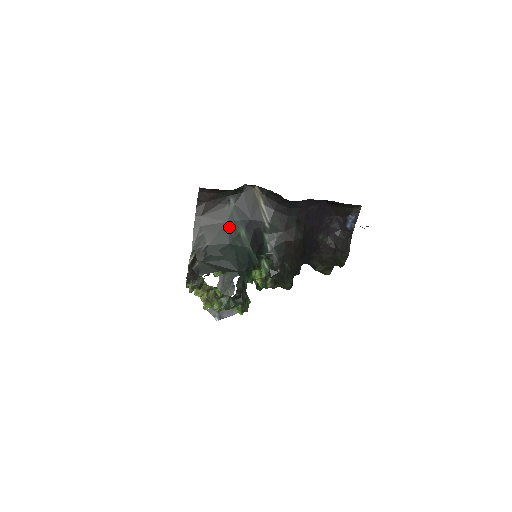
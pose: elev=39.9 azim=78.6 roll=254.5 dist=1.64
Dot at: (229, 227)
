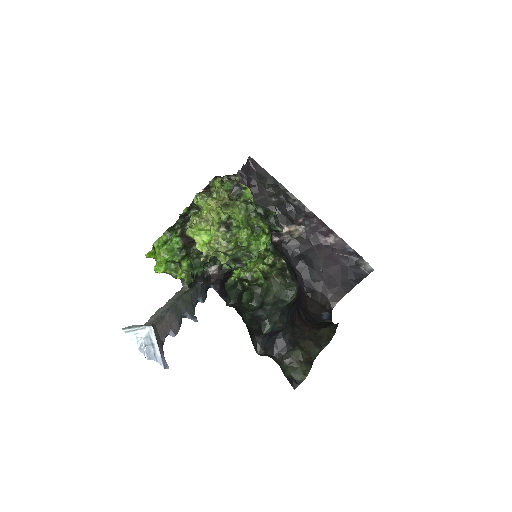
Dot at: occluded
